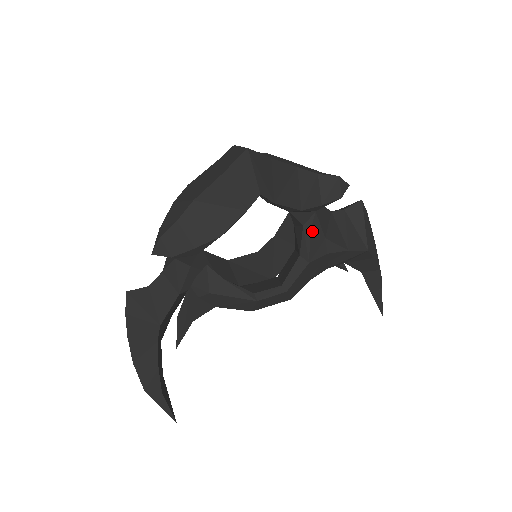
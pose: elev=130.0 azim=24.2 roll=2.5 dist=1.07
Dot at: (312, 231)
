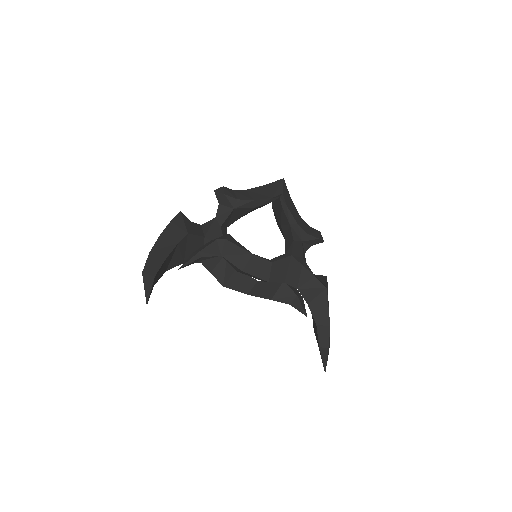
Dot at: (298, 246)
